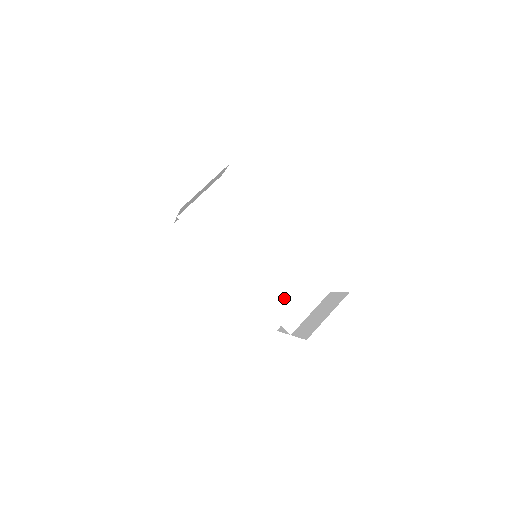
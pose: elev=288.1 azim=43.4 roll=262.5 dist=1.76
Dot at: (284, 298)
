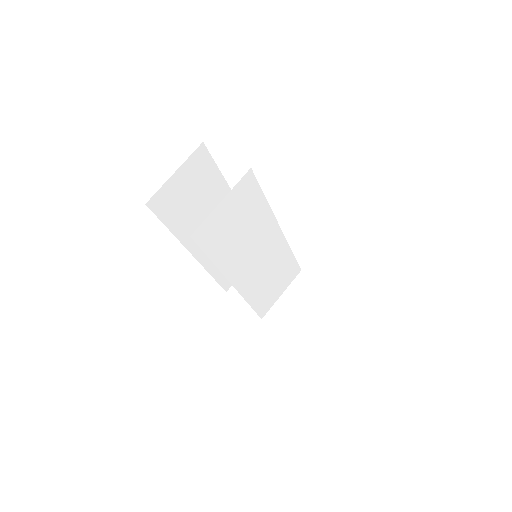
Dot at: (267, 289)
